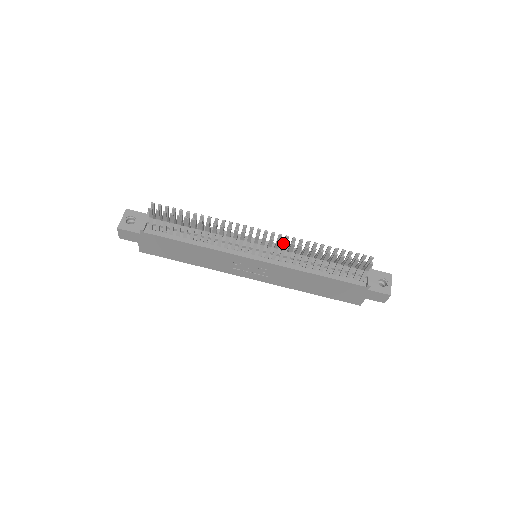
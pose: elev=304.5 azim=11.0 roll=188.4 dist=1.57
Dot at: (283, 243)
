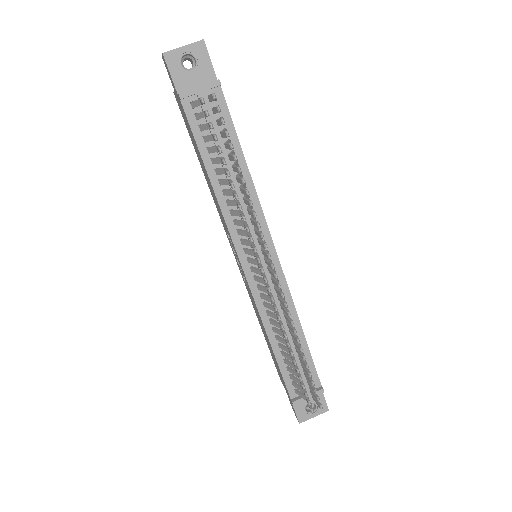
Dot at: (279, 297)
